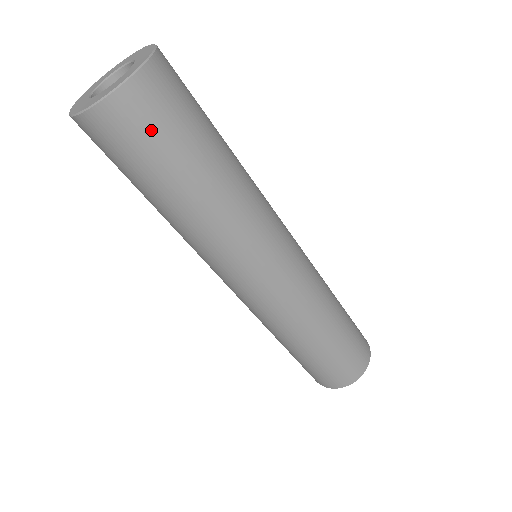
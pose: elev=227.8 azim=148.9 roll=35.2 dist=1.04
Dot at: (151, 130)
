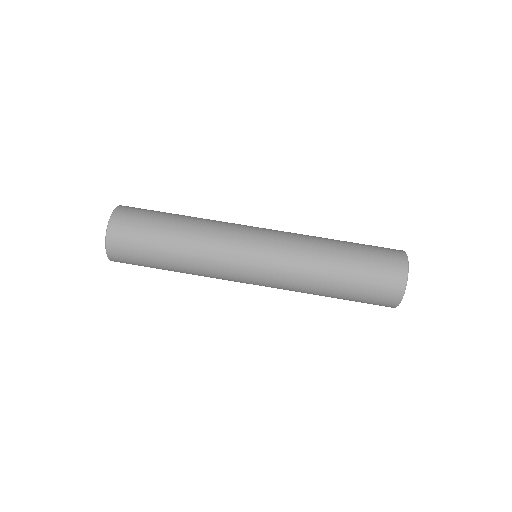
Dot at: (140, 211)
